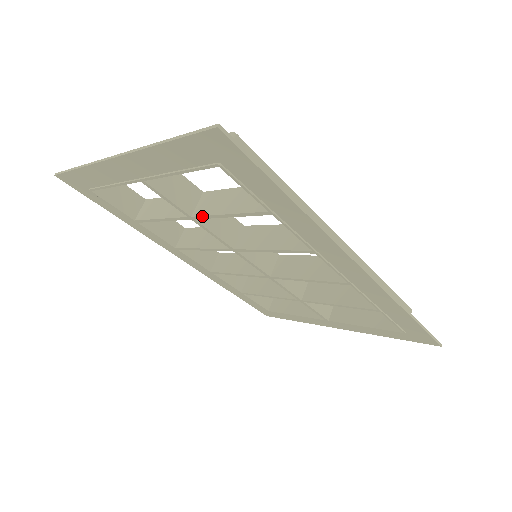
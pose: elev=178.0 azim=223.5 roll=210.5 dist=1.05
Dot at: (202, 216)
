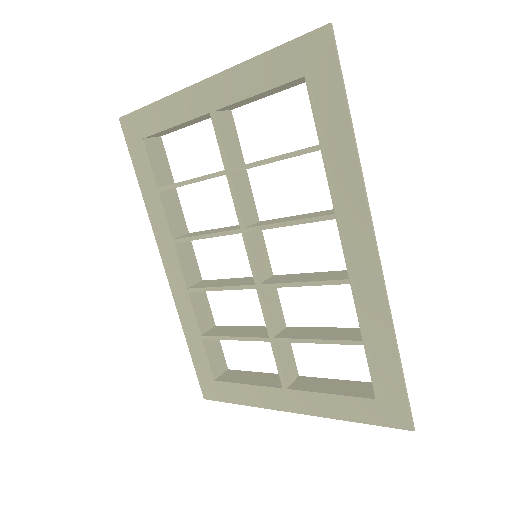
Dot at: (242, 166)
